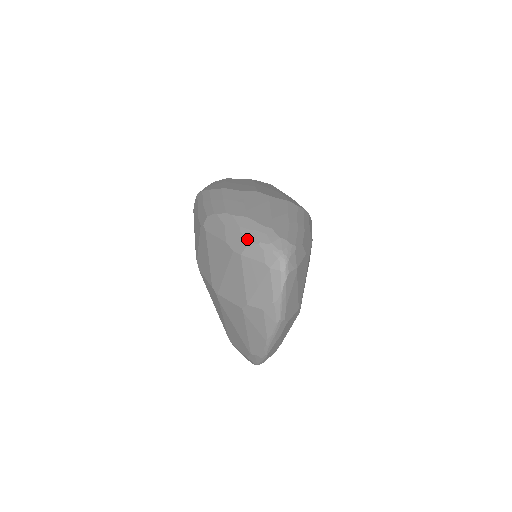
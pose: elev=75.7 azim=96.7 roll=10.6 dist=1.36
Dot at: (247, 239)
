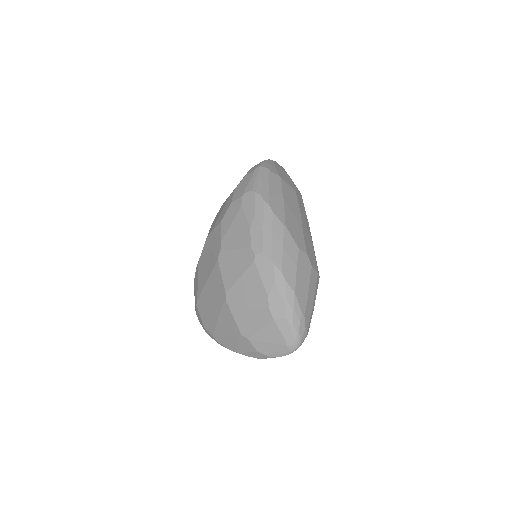
Dot at: (286, 314)
